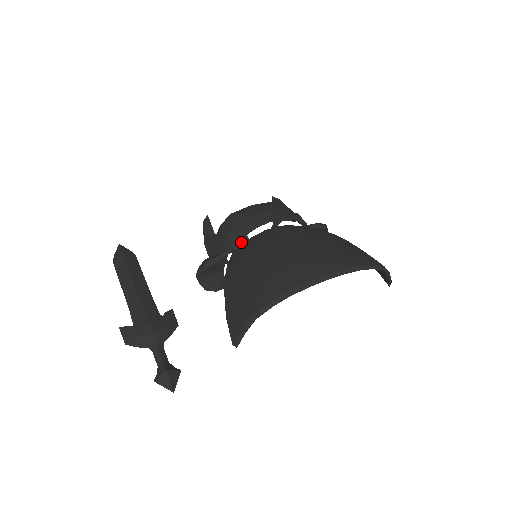
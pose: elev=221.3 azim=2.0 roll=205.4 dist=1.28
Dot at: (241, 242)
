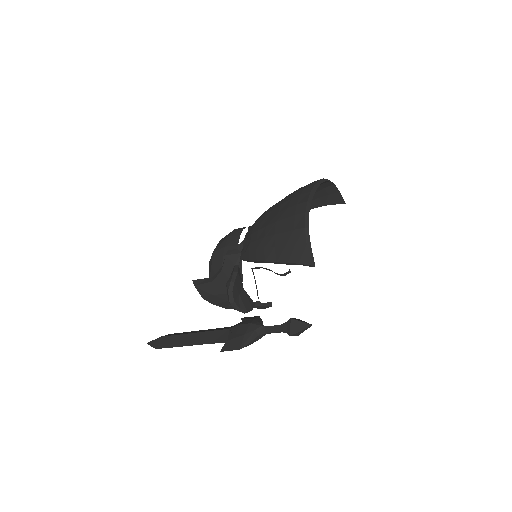
Dot at: occluded
